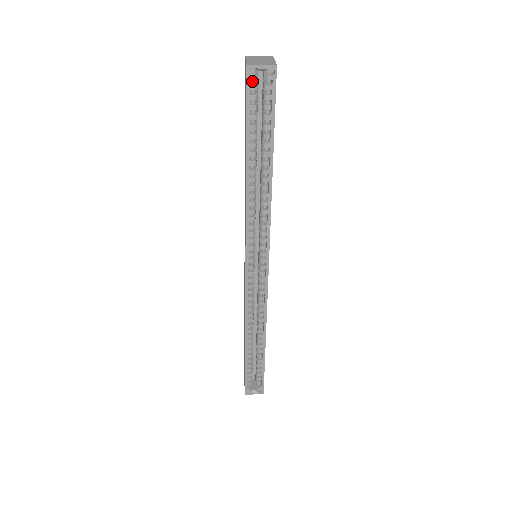
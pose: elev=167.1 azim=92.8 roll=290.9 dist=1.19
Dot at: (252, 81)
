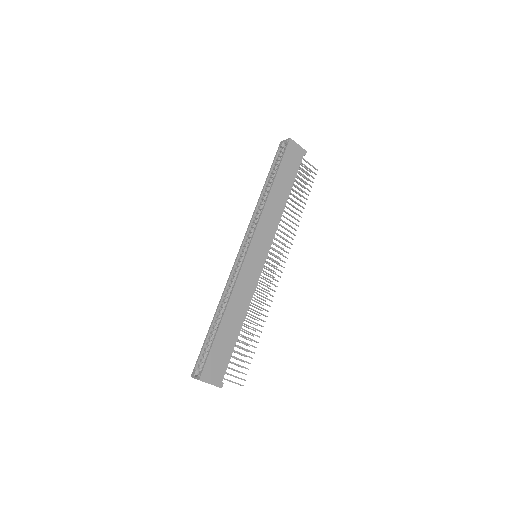
Dot at: (282, 149)
